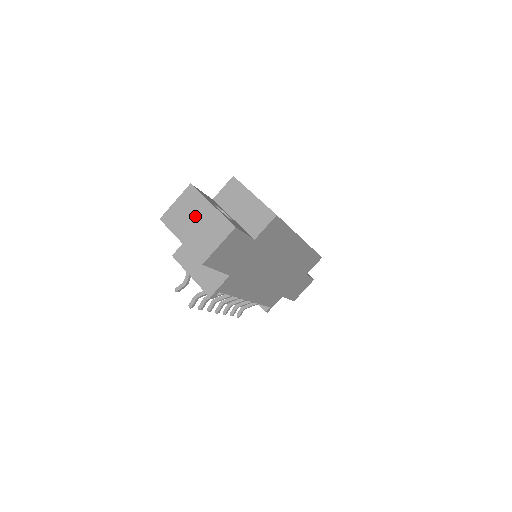
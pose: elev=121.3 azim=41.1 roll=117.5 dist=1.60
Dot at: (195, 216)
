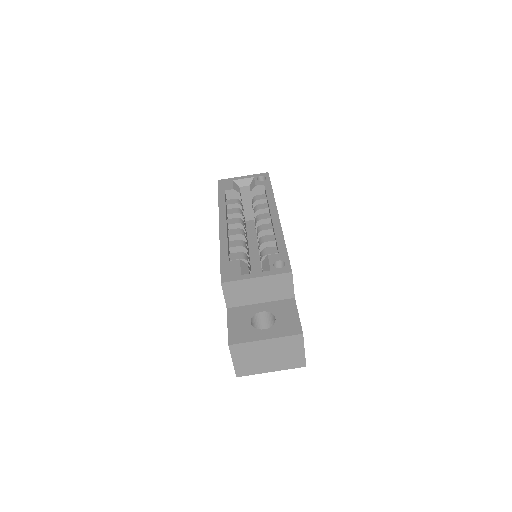
Dot at: (262, 355)
